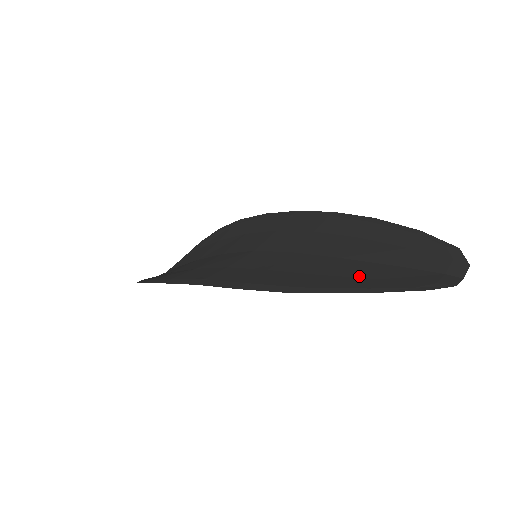
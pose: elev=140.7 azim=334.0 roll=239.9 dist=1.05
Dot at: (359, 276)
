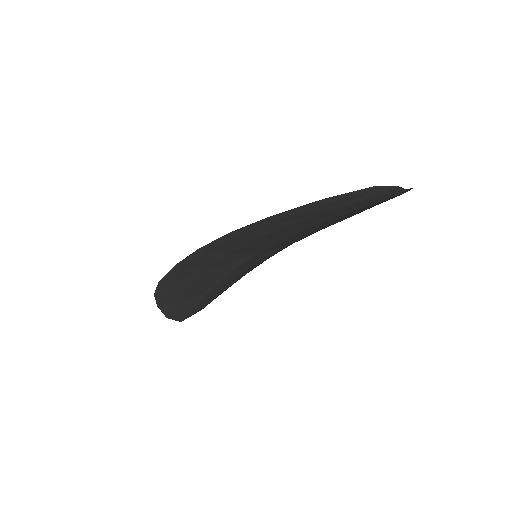
Dot at: occluded
